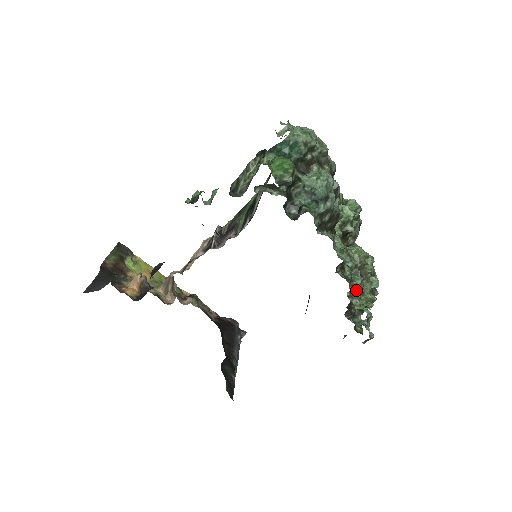
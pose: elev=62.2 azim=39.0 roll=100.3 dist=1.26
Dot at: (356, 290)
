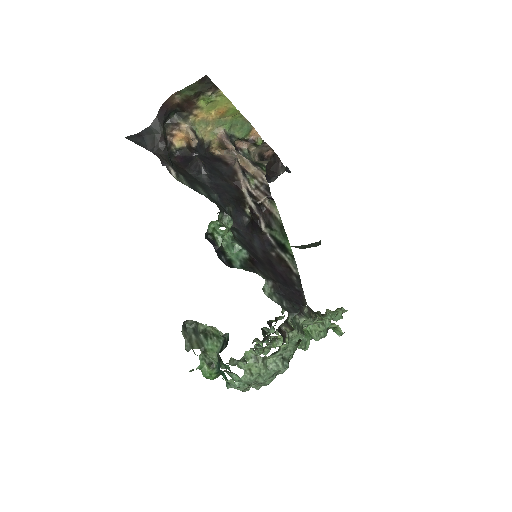
Dot at: occluded
